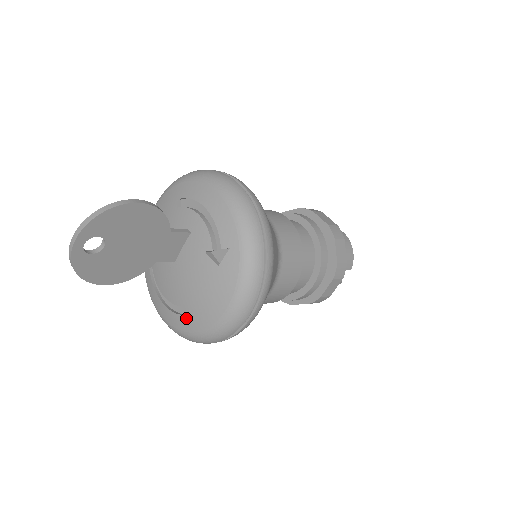
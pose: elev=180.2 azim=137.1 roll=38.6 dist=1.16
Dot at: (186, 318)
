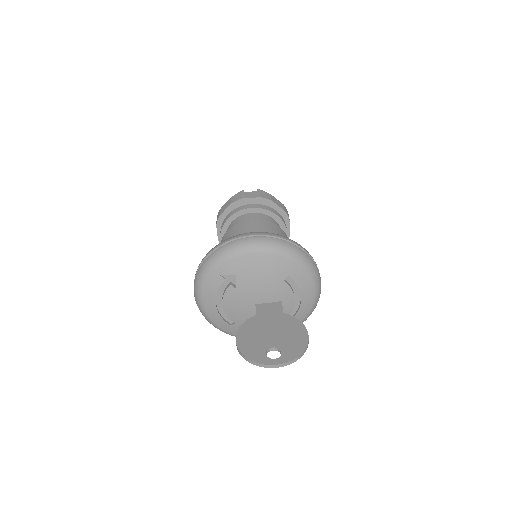
Dot at: (229, 326)
